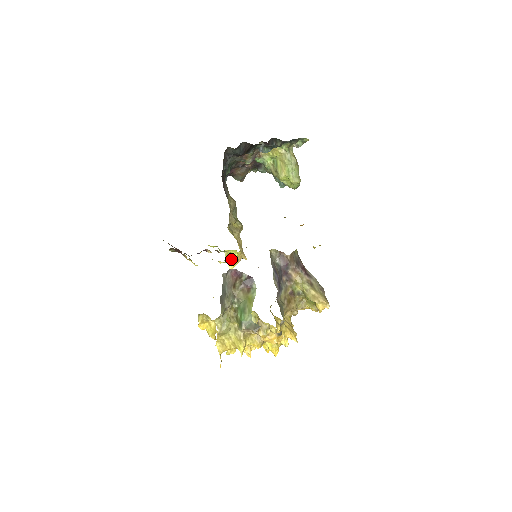
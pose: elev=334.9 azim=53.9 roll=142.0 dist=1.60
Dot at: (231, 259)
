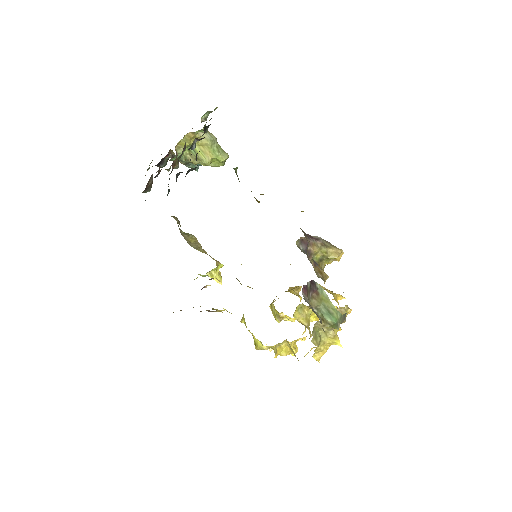
Dot at: (216, 275)
